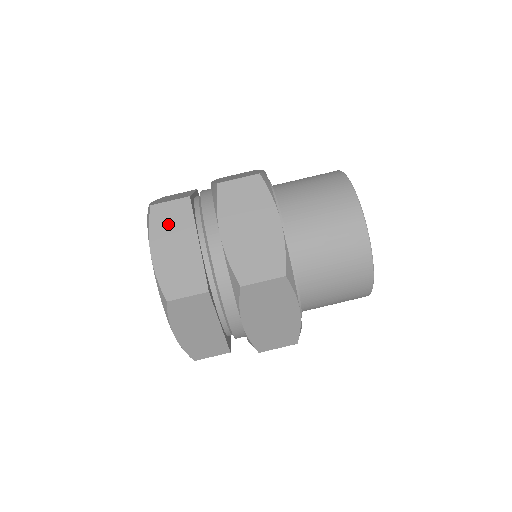
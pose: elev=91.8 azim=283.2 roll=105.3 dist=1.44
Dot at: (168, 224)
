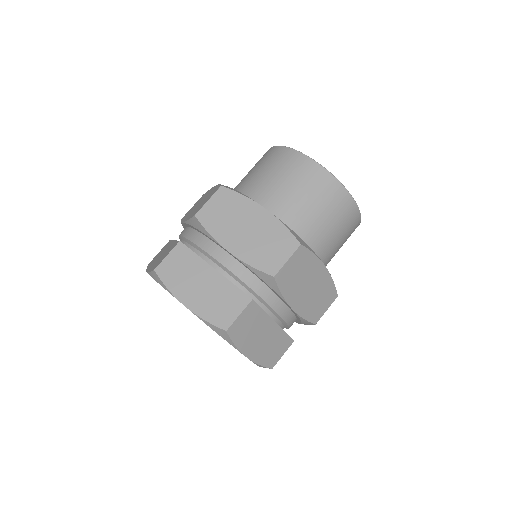
Dot at: (180, 274)
